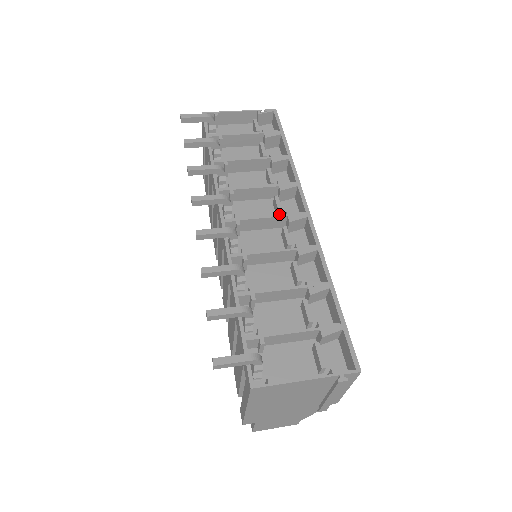
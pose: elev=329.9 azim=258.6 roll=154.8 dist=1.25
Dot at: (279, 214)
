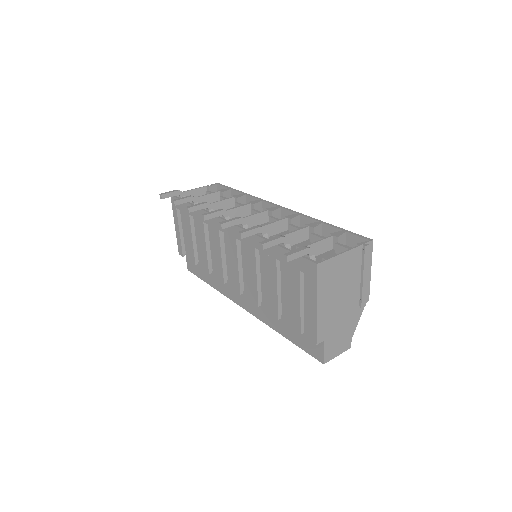
Dot at: occluded
